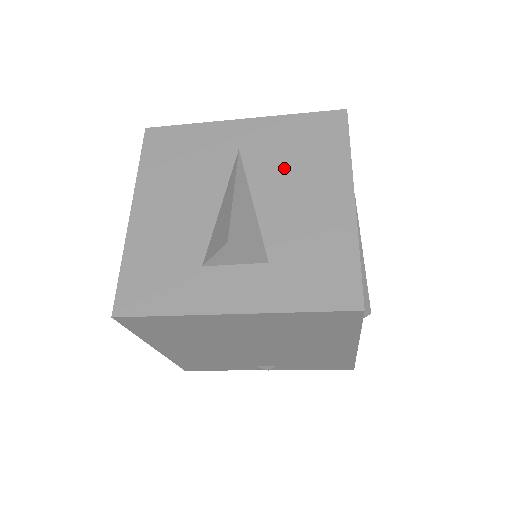
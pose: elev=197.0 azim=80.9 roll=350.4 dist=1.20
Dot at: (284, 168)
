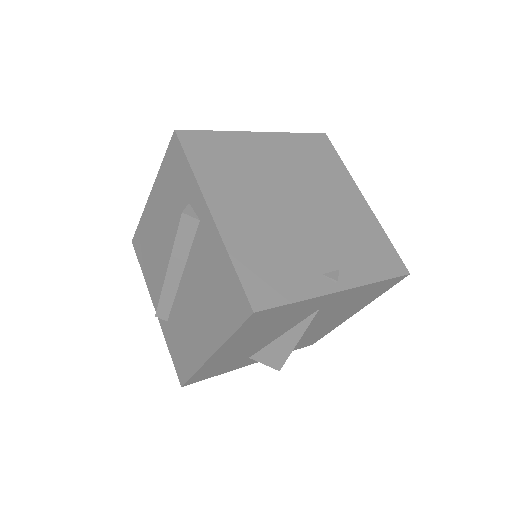
Dot at: (336, 311)
